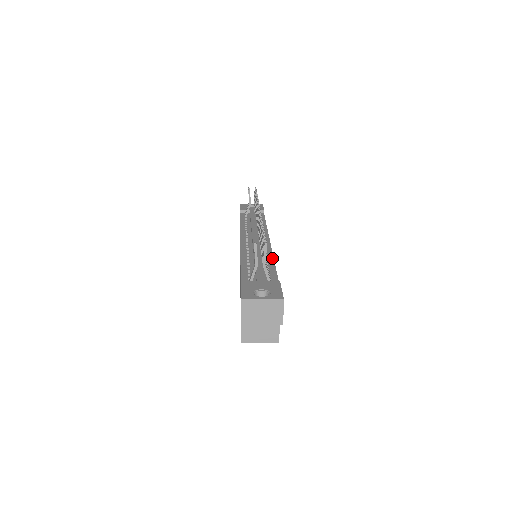
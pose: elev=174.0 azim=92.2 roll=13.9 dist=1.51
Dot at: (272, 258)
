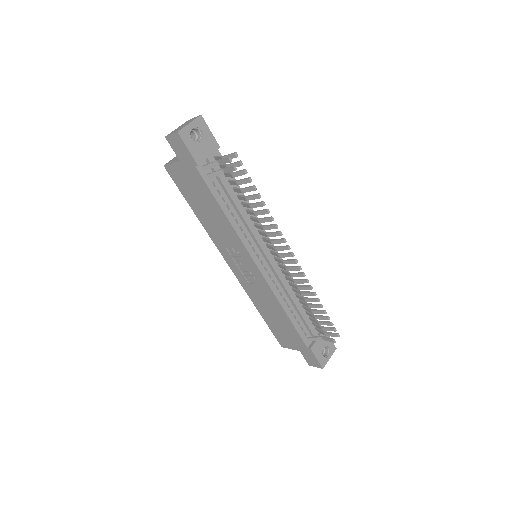
Dot at: occluded
